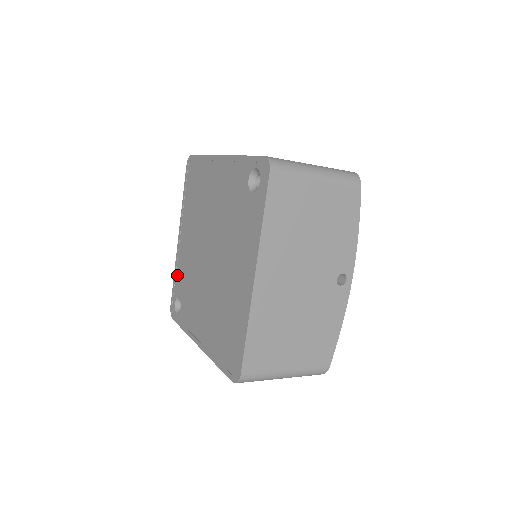
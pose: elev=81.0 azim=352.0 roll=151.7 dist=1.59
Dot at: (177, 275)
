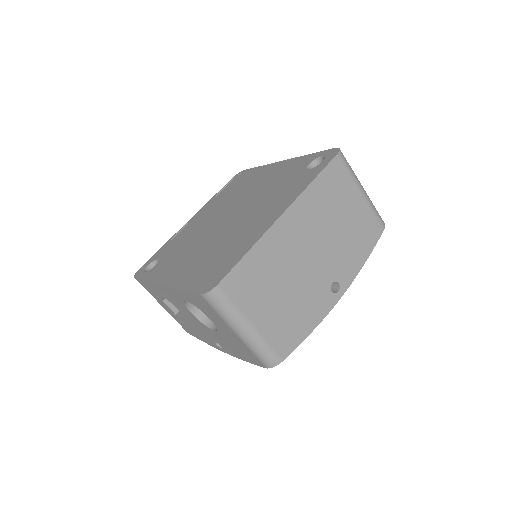
Dot at: (168, 245)
